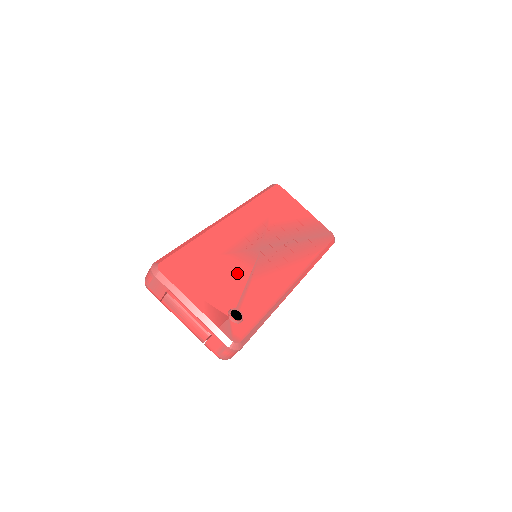
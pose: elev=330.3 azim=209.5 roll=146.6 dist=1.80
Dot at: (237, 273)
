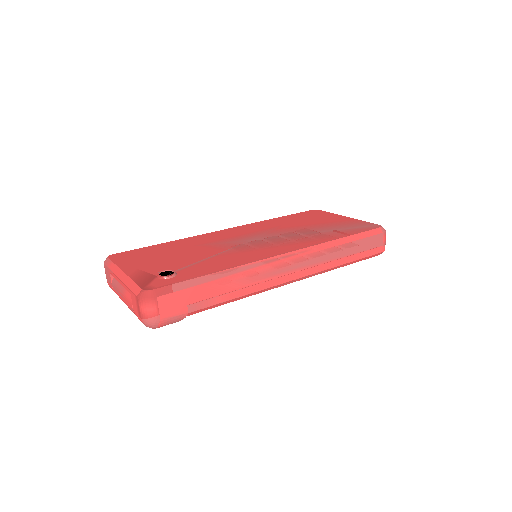
Dot at: (200, 254)
